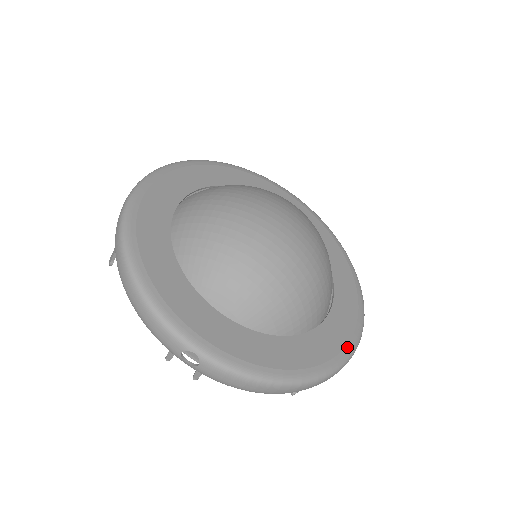
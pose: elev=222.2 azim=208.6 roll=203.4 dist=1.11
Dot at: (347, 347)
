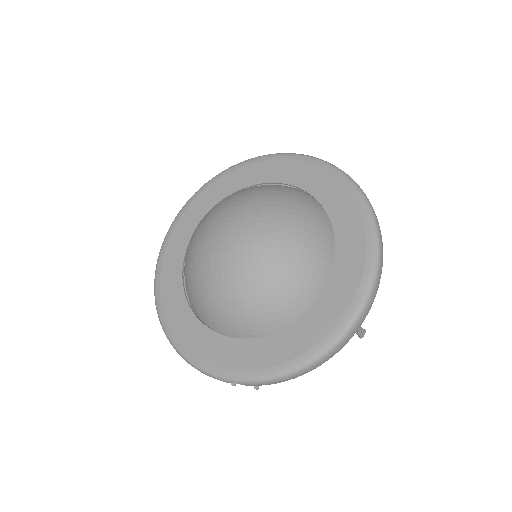
Dot at: (360, 288)
